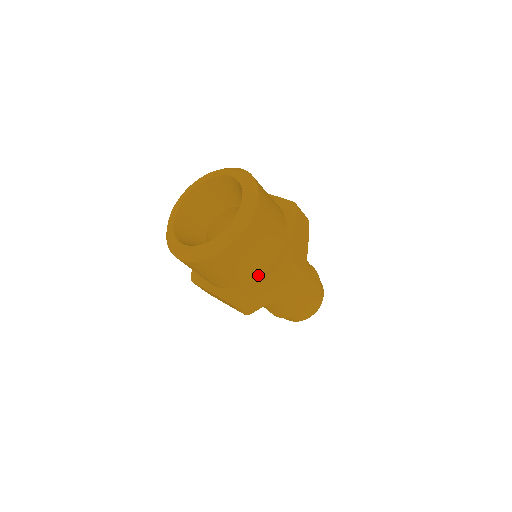
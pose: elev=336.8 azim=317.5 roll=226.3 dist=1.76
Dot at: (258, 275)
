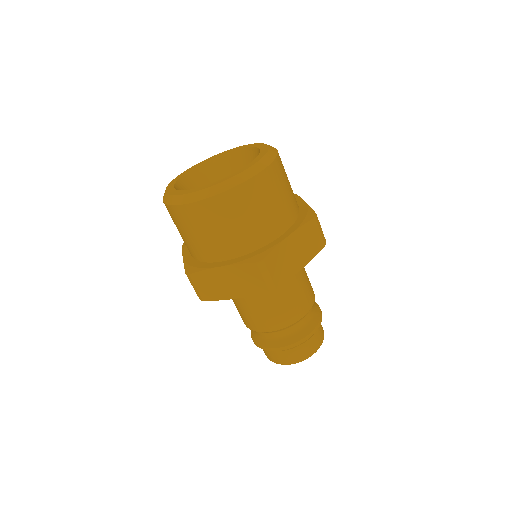
Dot at: (283, 230)
